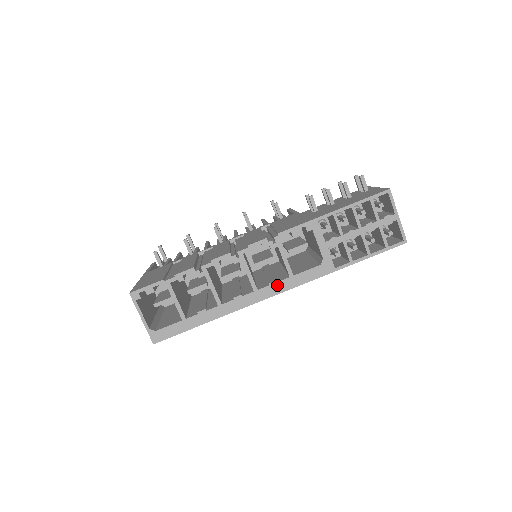
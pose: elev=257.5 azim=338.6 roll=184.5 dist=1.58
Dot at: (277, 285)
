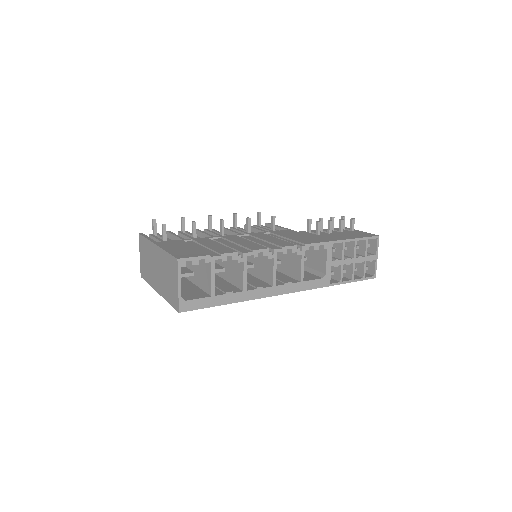
Dot at: (290, 286)
